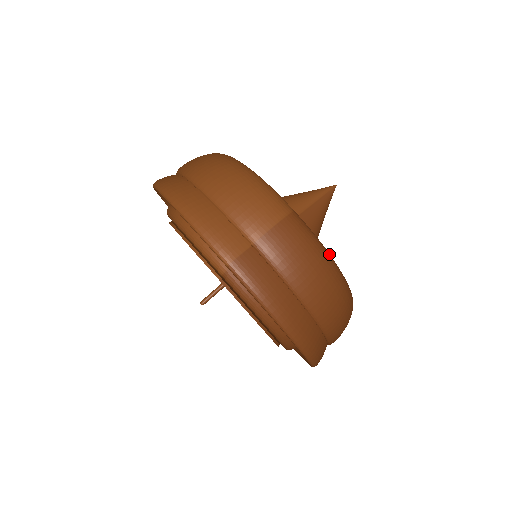
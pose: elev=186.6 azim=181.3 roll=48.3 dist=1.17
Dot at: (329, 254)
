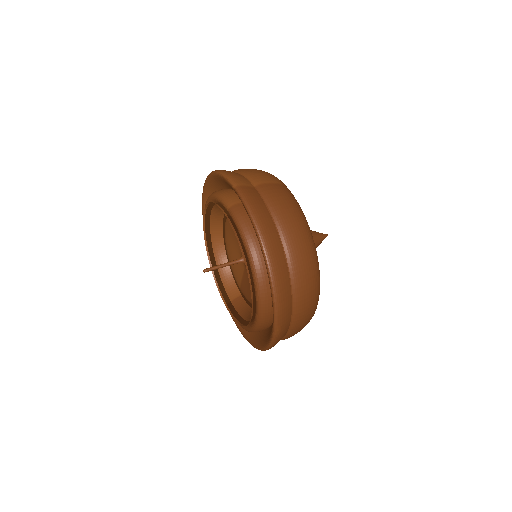
Dot at: occluded
